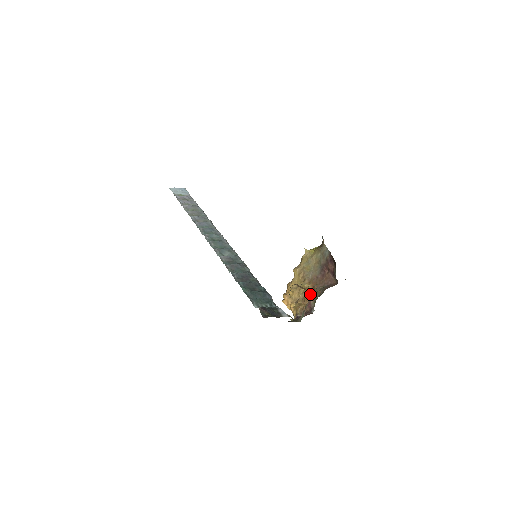
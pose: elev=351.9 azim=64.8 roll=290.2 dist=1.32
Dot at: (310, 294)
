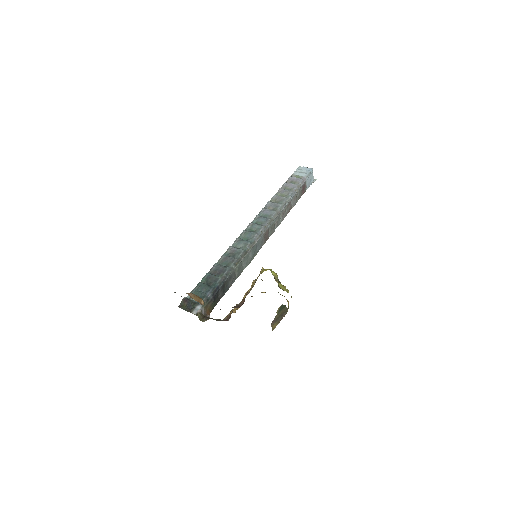
Dot at: occluded
